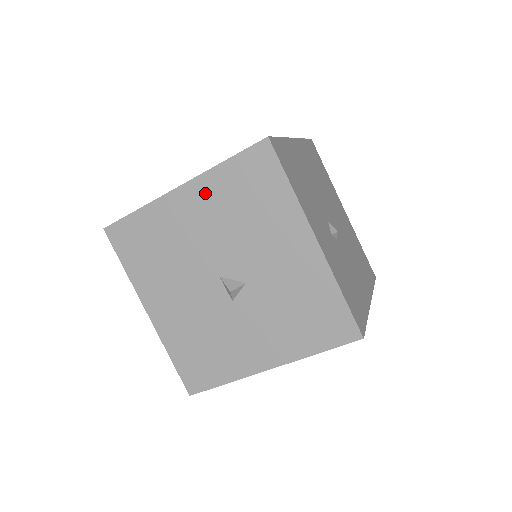
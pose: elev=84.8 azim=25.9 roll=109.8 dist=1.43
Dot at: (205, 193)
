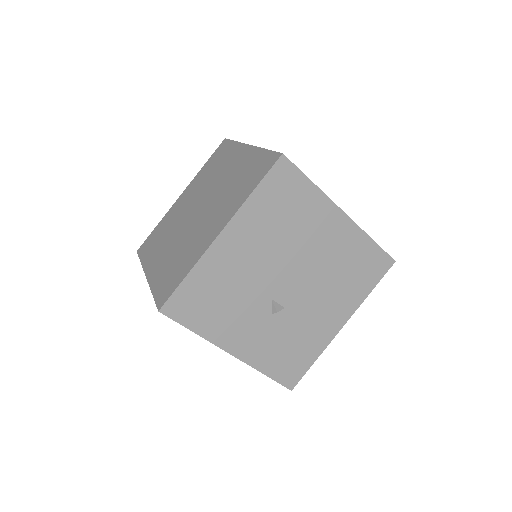
Dot at: occluded
